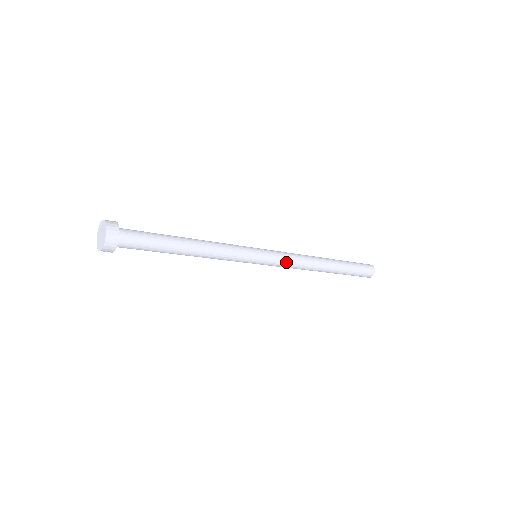
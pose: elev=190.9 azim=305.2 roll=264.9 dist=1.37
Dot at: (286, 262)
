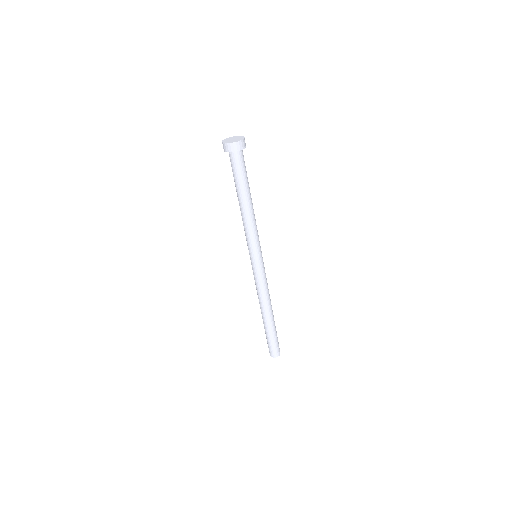
Dot at: occluded
